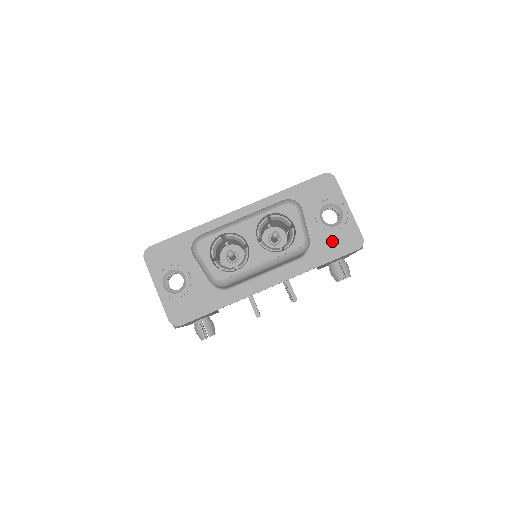
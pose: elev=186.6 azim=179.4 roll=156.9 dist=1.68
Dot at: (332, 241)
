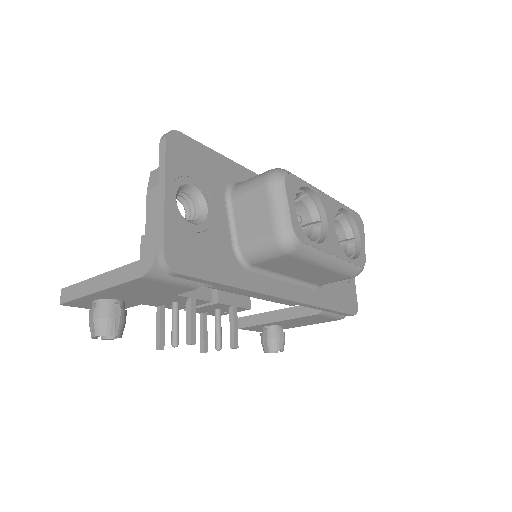
Dot at: (339, 290)
